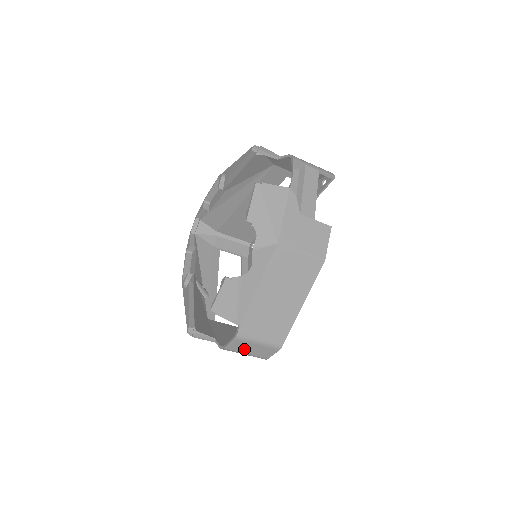
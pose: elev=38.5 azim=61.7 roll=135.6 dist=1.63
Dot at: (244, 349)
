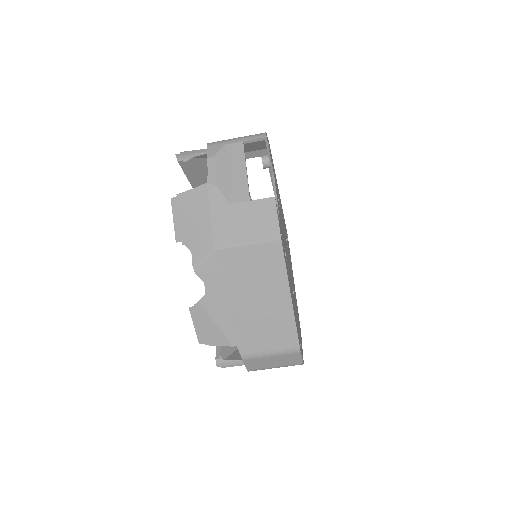
Dot at: (266, 364)
